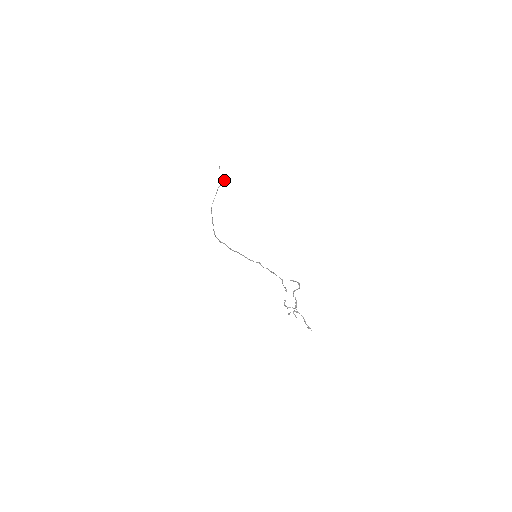
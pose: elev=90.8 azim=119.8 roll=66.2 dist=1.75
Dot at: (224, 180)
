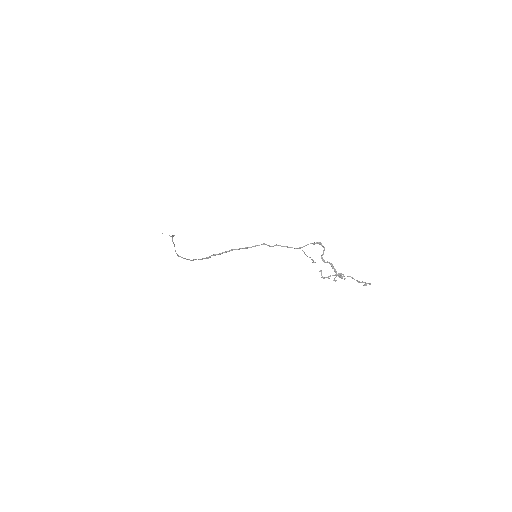
Dot at: (174, 235)
